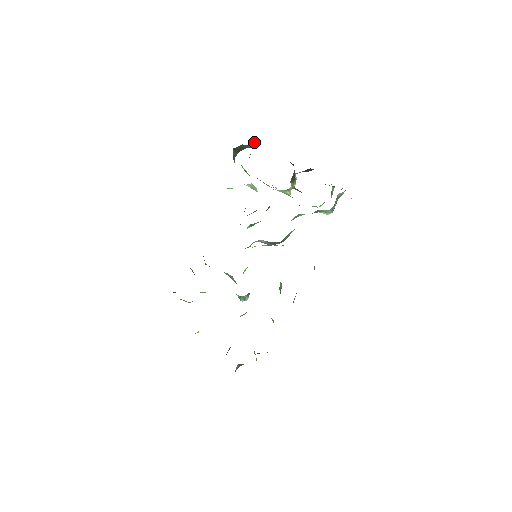
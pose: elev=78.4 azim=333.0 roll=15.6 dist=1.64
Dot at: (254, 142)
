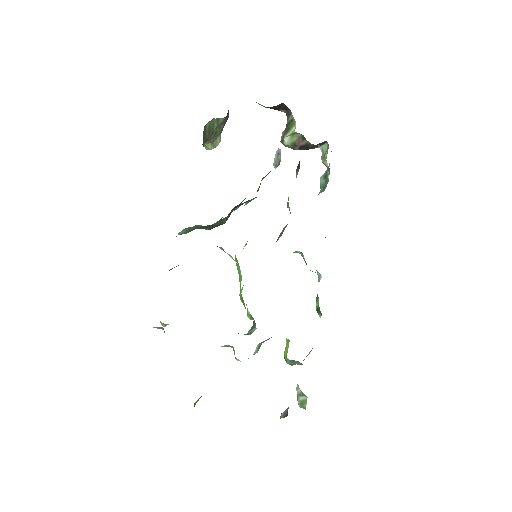
Dot at: (227, 115)
